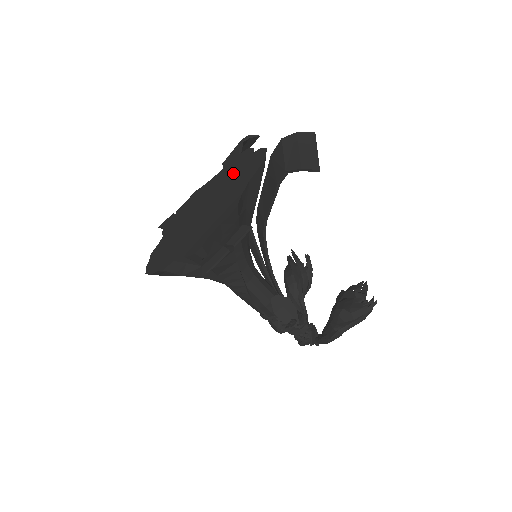
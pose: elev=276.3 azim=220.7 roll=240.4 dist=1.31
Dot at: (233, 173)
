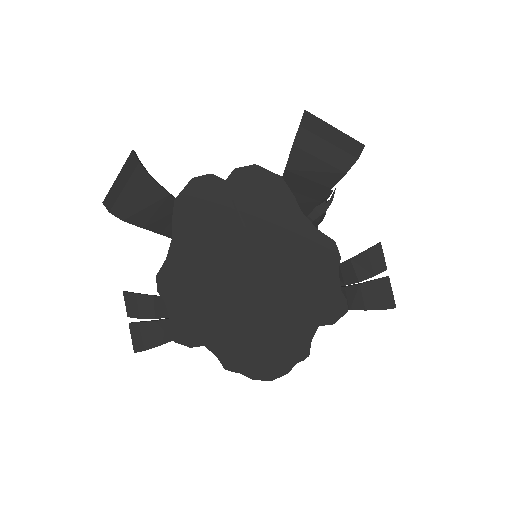
Dot at: (229, 220)
